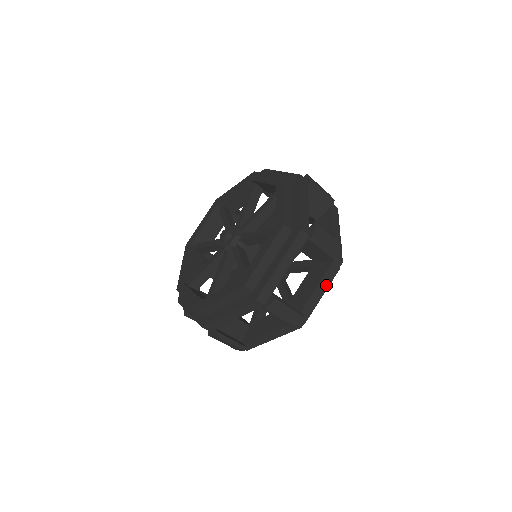
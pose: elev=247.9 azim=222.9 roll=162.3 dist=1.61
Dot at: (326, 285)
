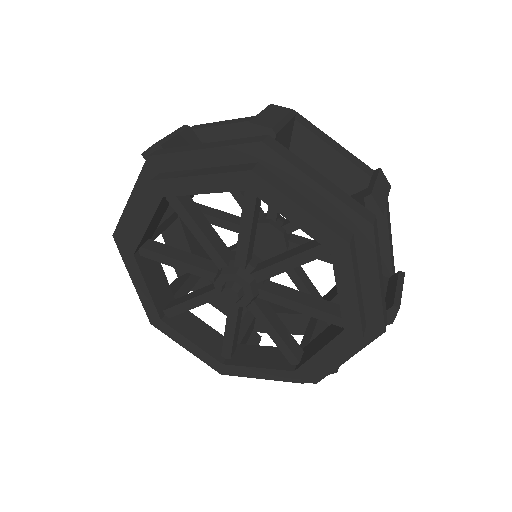
Dot at: occluded
